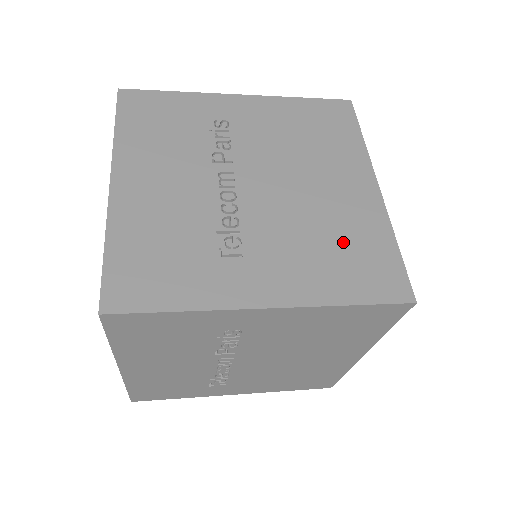
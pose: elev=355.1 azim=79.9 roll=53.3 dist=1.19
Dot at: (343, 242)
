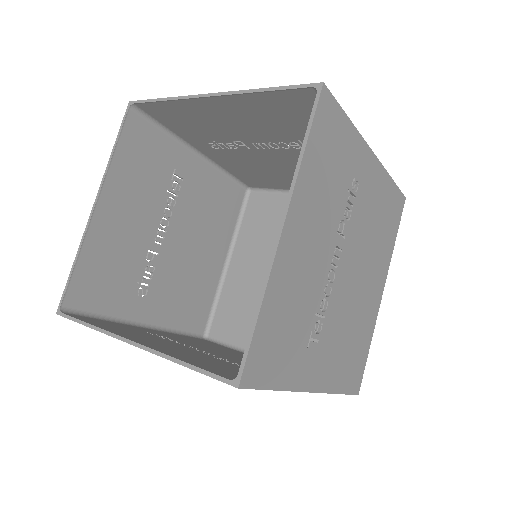
Dot at: (356, 340)
